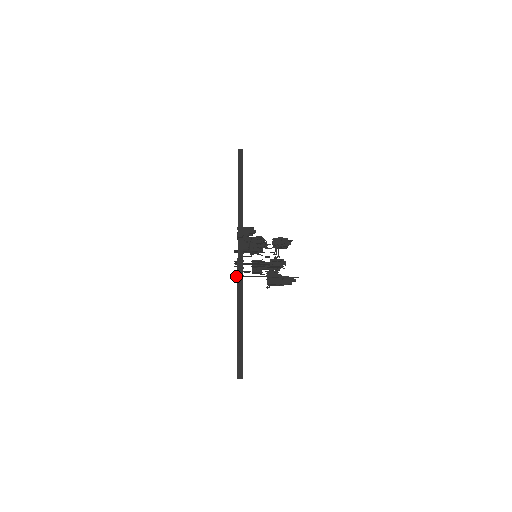
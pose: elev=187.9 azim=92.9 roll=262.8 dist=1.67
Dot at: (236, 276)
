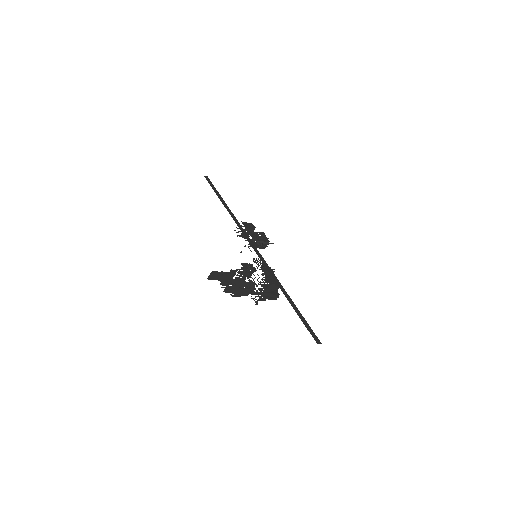
Dot at: (228, 290)
